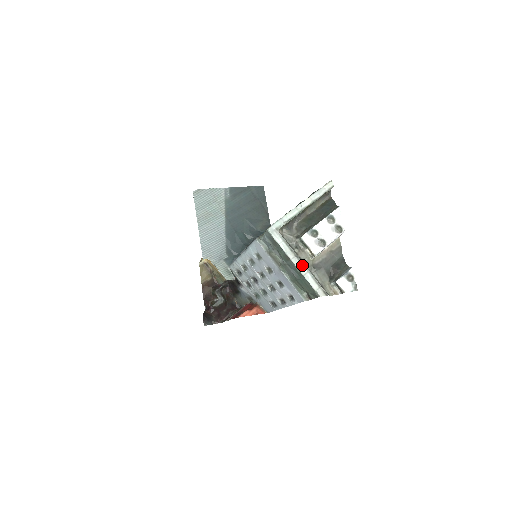
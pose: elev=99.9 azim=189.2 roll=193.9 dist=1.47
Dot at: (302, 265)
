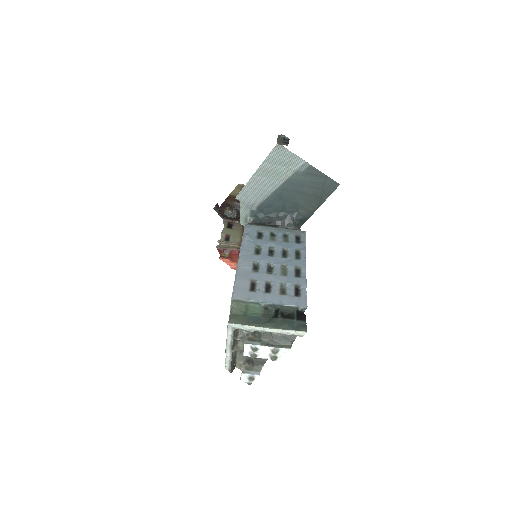
Dot at: (230, 352)
